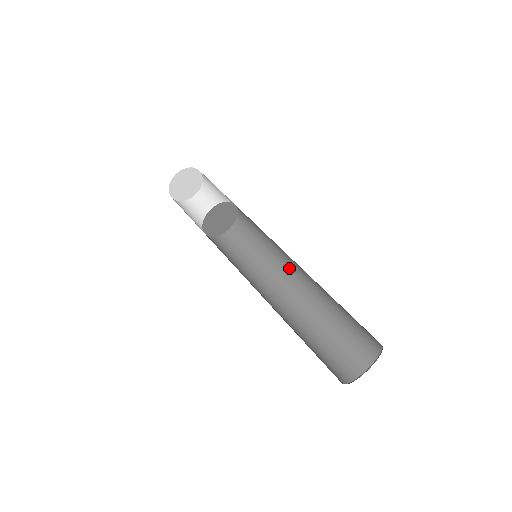
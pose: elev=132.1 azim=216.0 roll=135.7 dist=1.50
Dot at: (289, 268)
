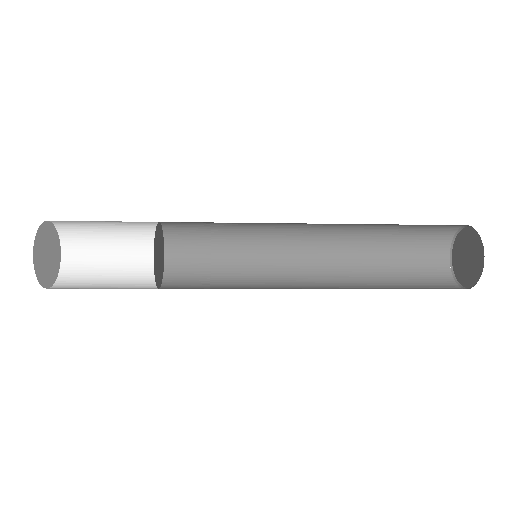
Dot at: (291, 259)
